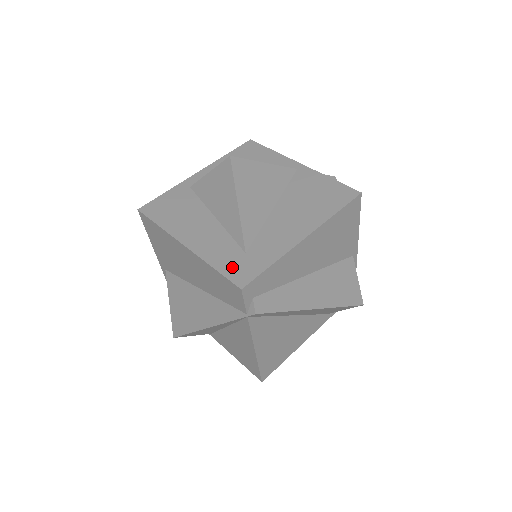
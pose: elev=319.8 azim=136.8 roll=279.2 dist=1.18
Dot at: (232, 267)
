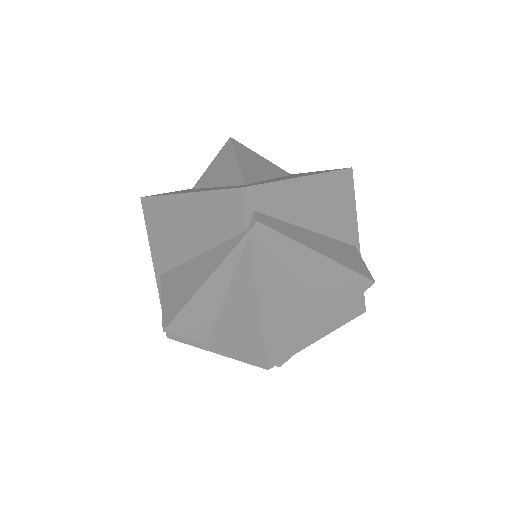
Dot at: (232, 187)
